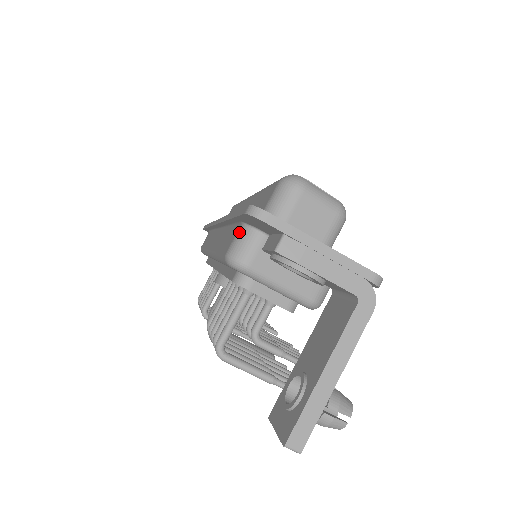
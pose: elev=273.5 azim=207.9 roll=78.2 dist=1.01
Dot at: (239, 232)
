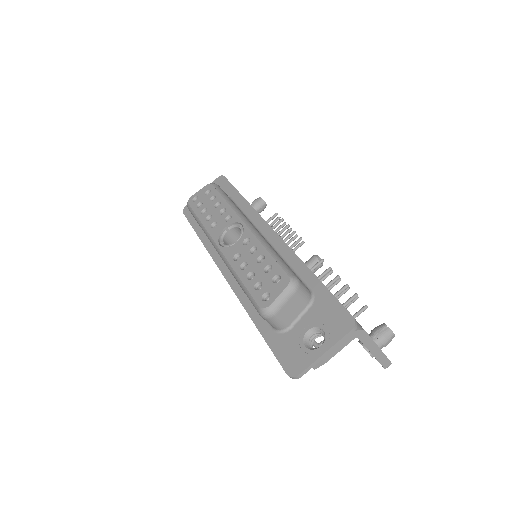
Dot at: occluded
